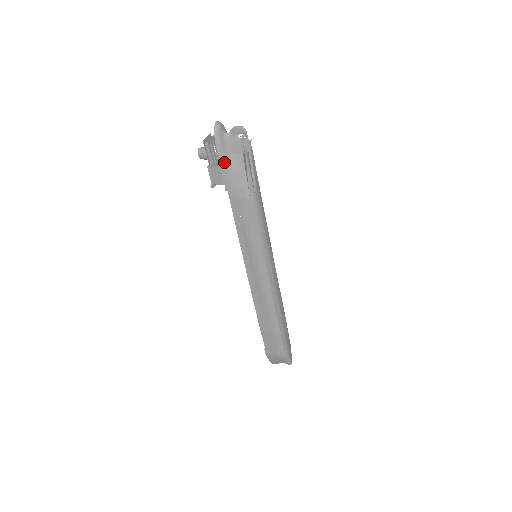
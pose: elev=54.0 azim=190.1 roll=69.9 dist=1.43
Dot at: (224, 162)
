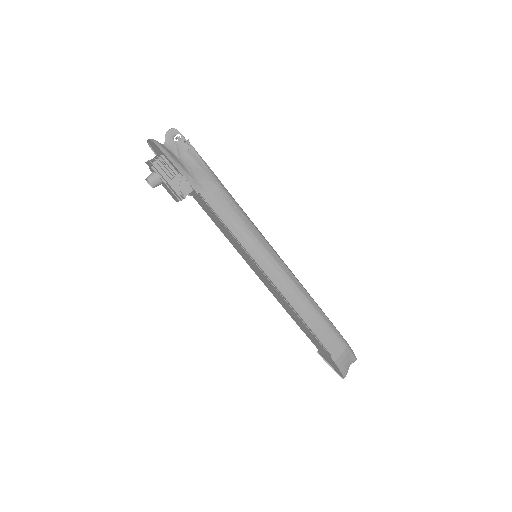
Dot at: (180, 166)
